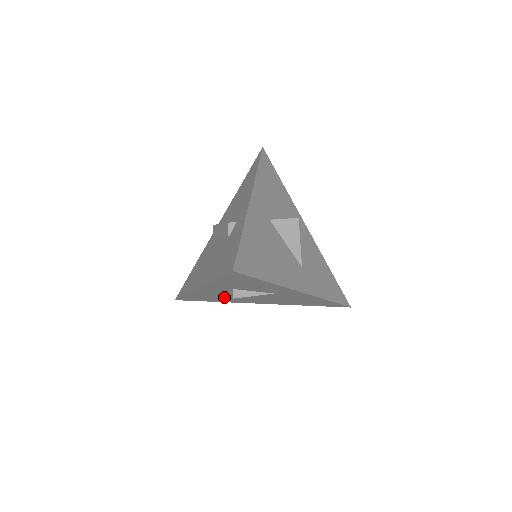
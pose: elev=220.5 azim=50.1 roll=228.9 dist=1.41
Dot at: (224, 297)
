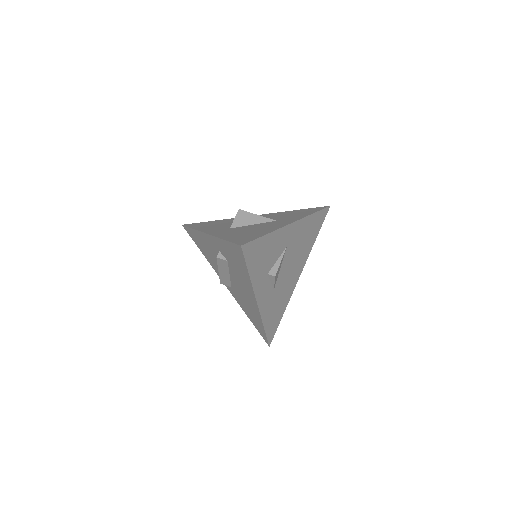
Dot at: (279, 297)
